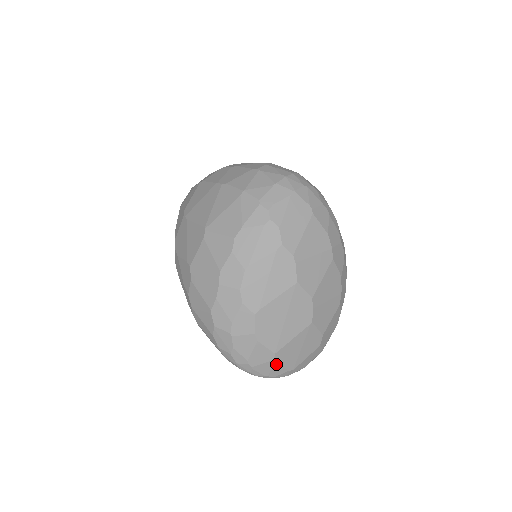
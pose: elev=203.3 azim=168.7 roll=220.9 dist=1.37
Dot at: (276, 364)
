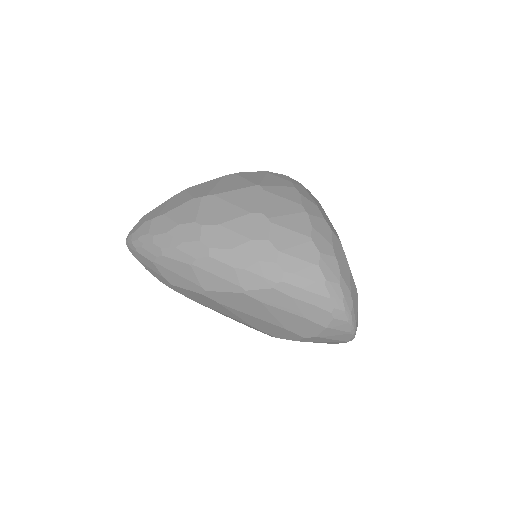
Dot at: occluded
